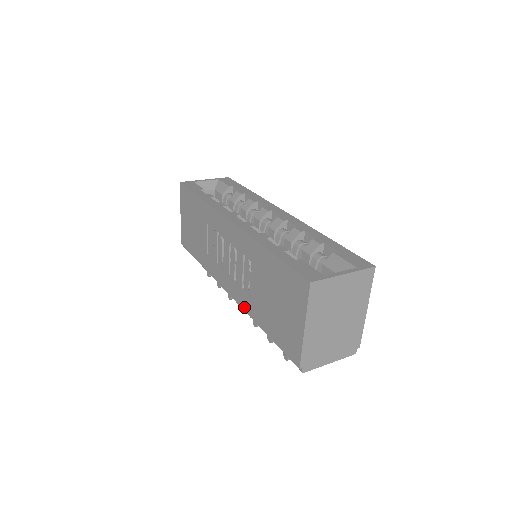
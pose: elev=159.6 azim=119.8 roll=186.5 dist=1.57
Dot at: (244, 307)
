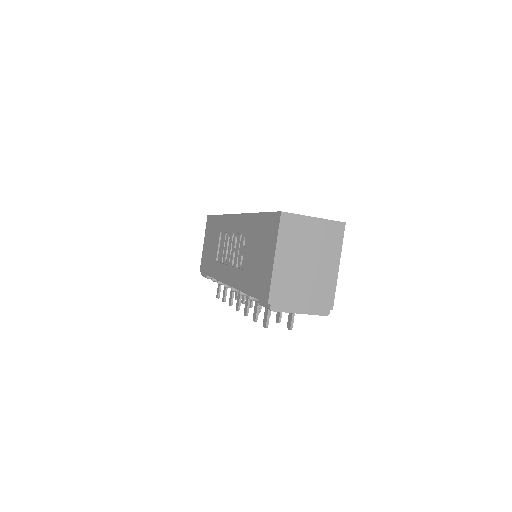
Dot at: (235, 285)
